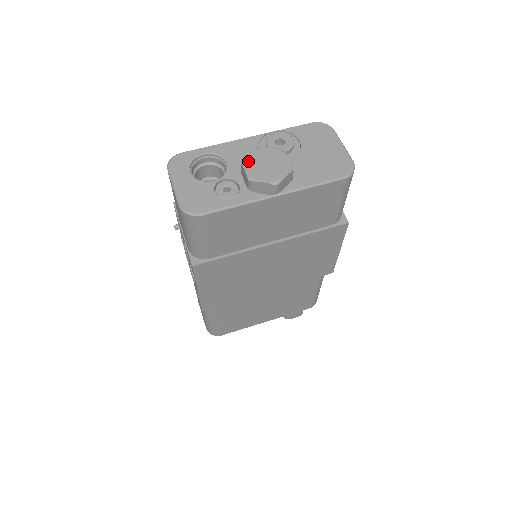
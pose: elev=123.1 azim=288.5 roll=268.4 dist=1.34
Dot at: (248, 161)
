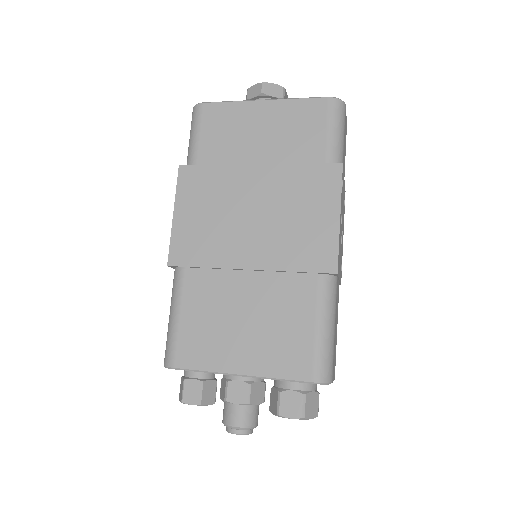
Dot at: occluded
